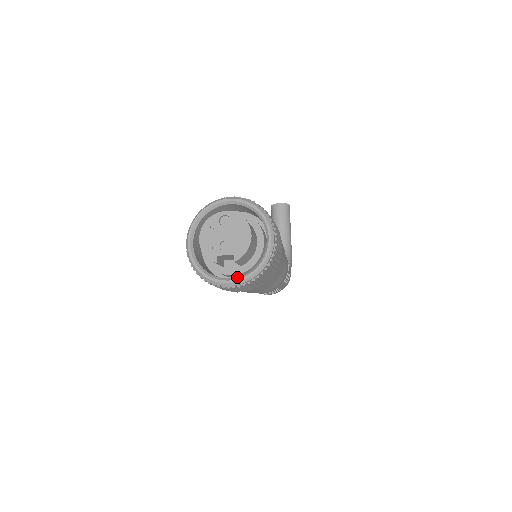
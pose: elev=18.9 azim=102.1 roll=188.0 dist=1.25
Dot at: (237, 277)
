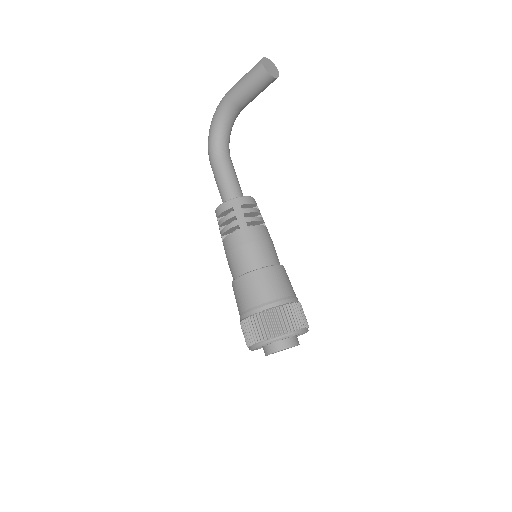
Dot at: occluded
